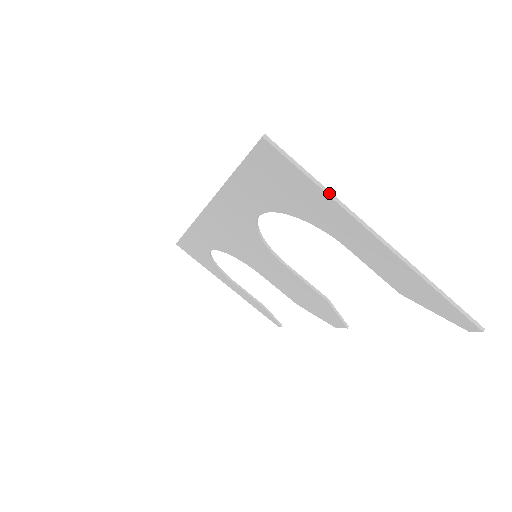
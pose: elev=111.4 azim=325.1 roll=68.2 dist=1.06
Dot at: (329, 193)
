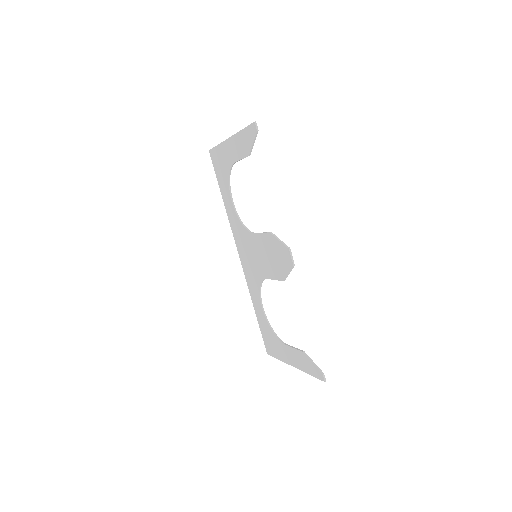
Dot at: (220, 144)
